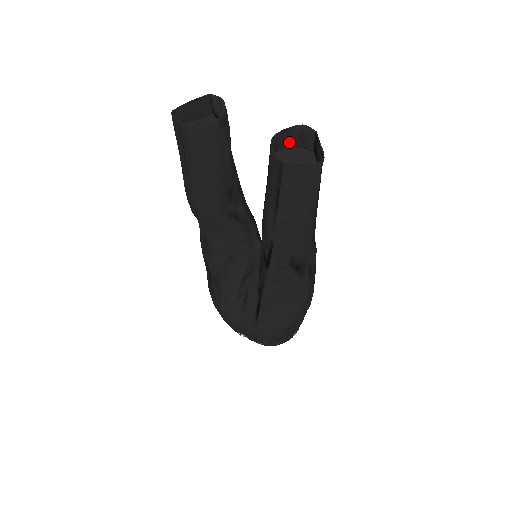
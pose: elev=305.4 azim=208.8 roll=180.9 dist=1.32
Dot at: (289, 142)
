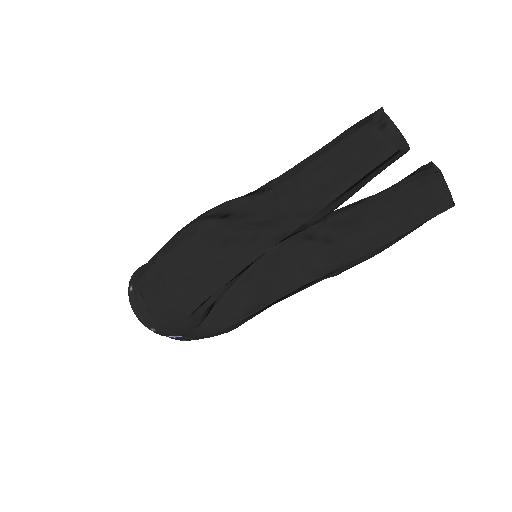
Dot at: (415, 173)
